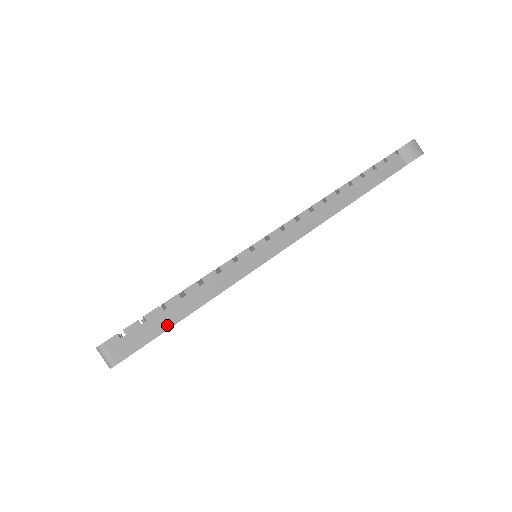
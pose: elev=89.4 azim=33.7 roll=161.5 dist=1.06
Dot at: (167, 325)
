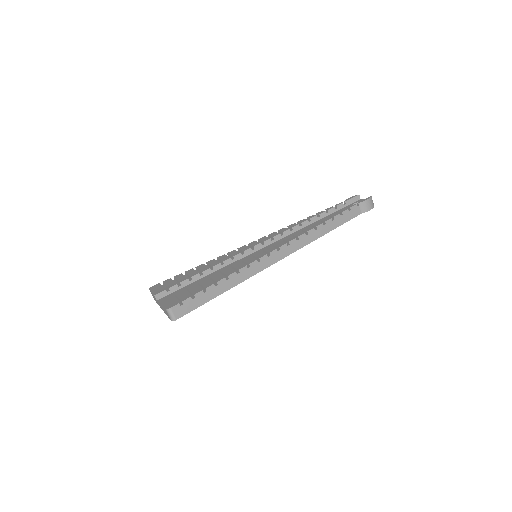
Dot at: (205, 301)
